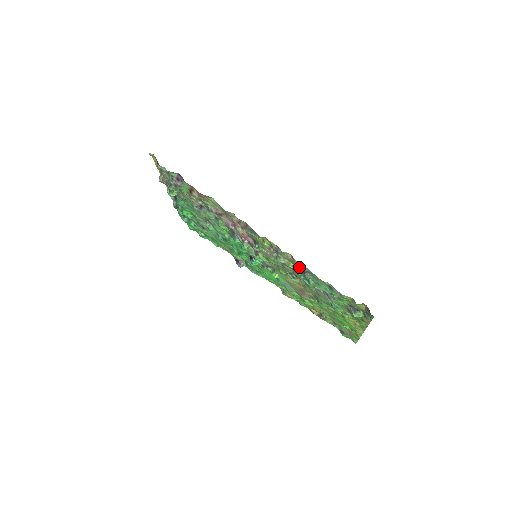
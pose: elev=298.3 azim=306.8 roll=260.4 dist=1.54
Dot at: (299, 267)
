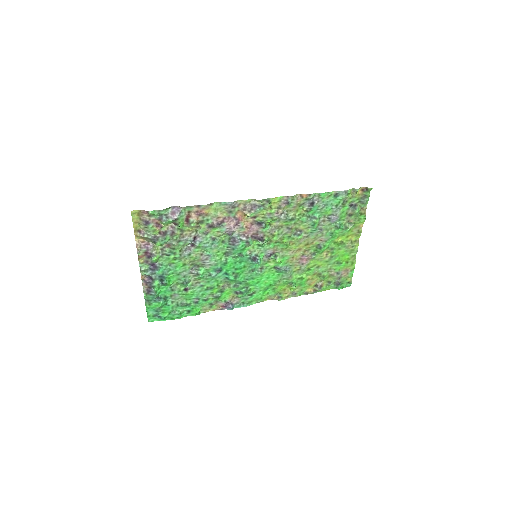
Dot at: (306, 205)
